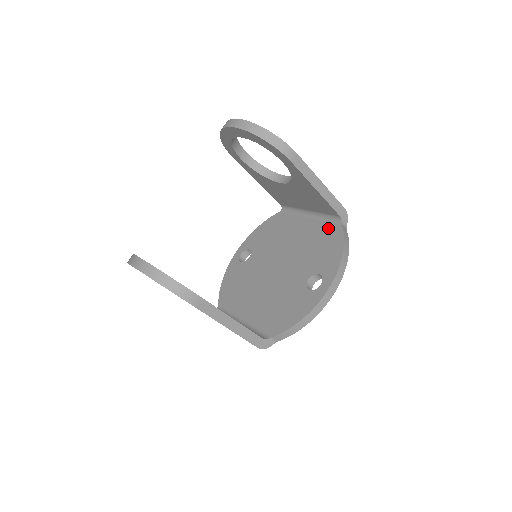
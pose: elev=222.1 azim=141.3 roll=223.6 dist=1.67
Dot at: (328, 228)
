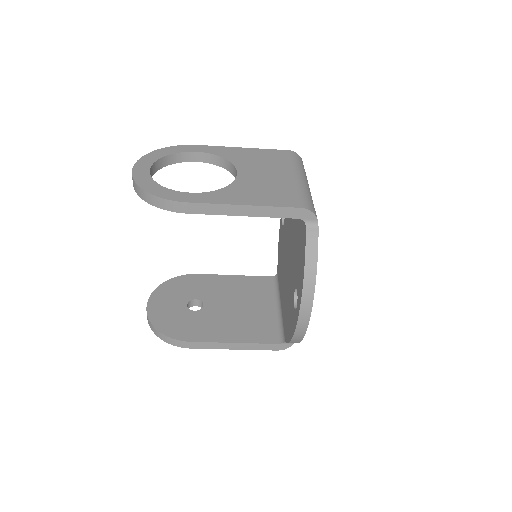
Dot at: (302, 225)
